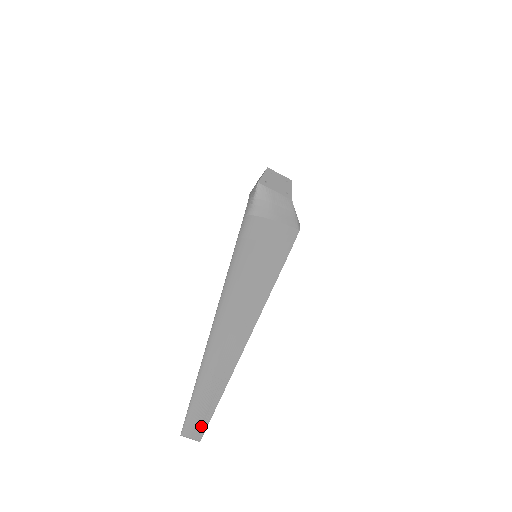
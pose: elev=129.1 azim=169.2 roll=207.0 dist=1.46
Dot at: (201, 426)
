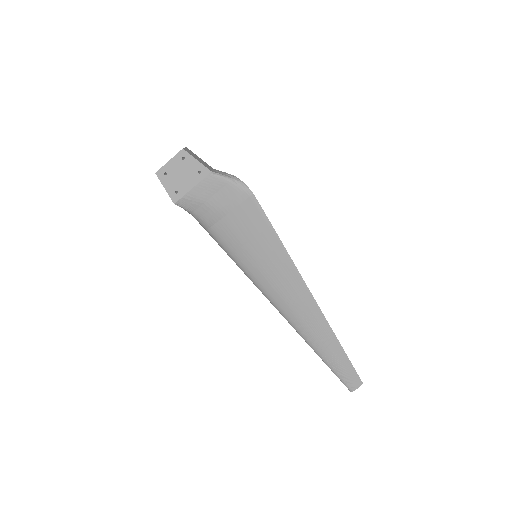
Dot at: (355, 379)
